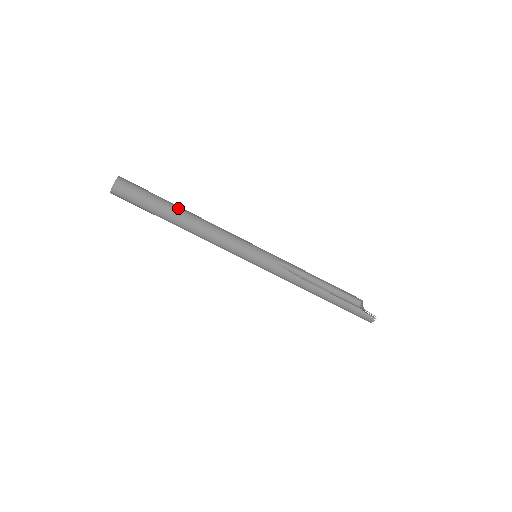
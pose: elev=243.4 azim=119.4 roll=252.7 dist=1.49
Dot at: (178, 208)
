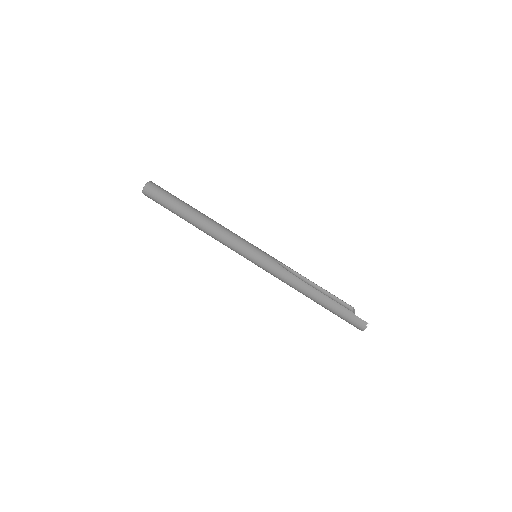
Dot at: (194, 208)
